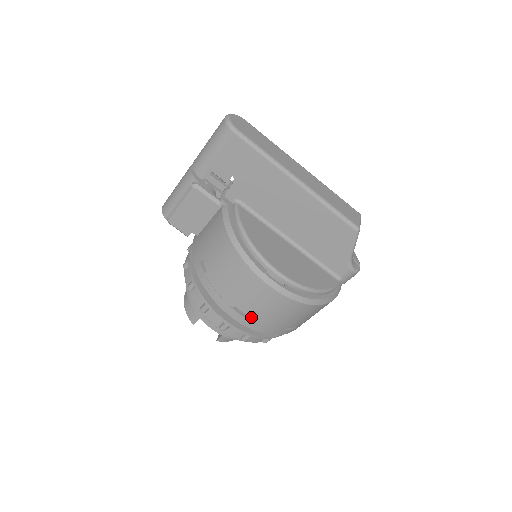
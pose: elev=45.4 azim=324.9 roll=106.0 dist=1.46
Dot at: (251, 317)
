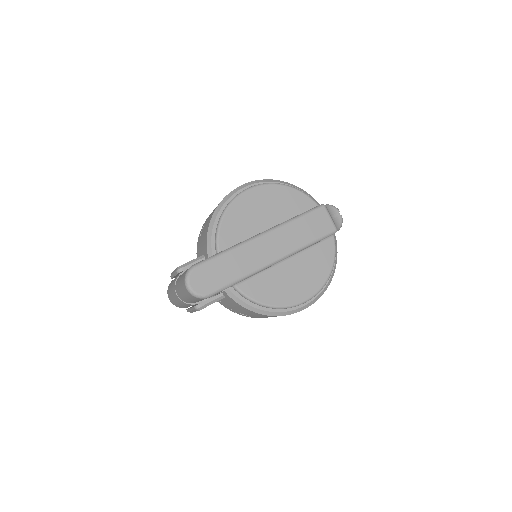
Dot at: occluded
